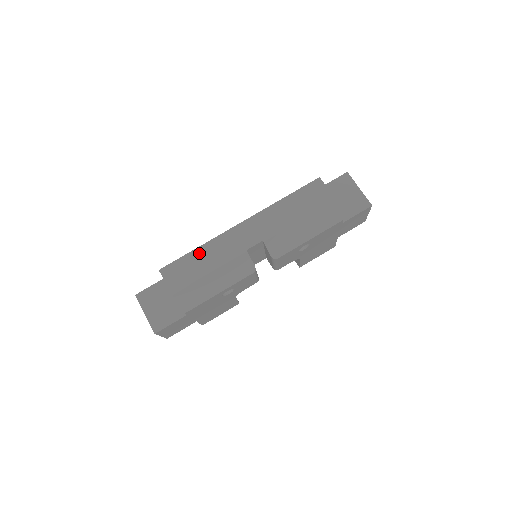
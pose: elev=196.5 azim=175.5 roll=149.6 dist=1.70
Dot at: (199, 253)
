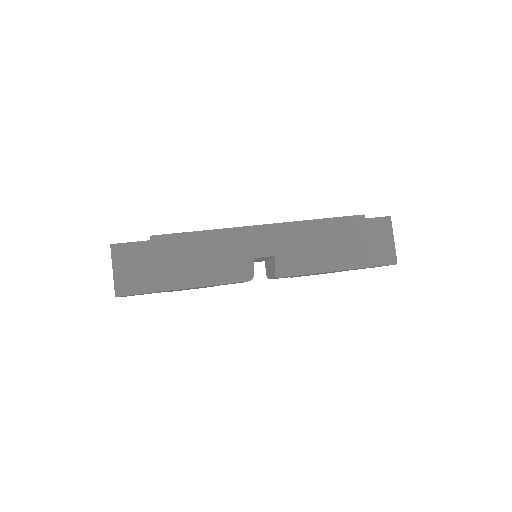
Dot at: (202, 237)
